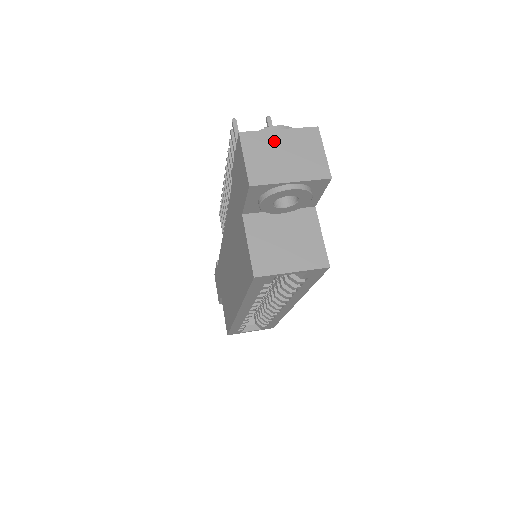
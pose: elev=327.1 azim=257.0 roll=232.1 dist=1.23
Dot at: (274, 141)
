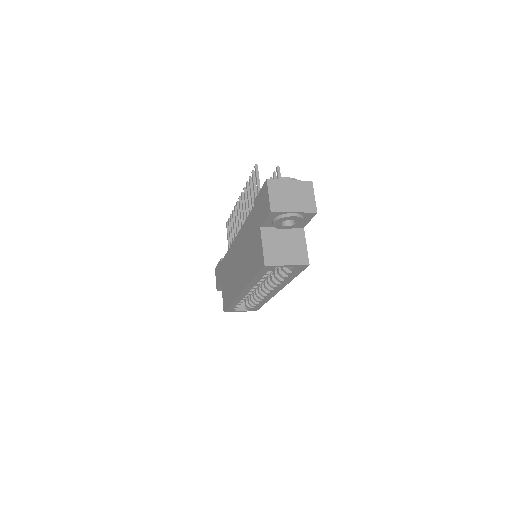
Dot at: (286, 187)
